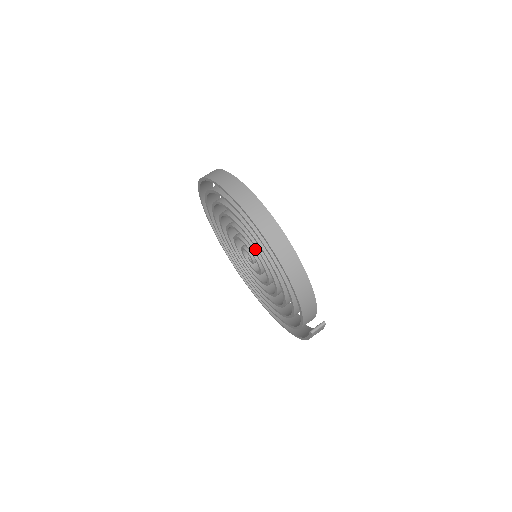
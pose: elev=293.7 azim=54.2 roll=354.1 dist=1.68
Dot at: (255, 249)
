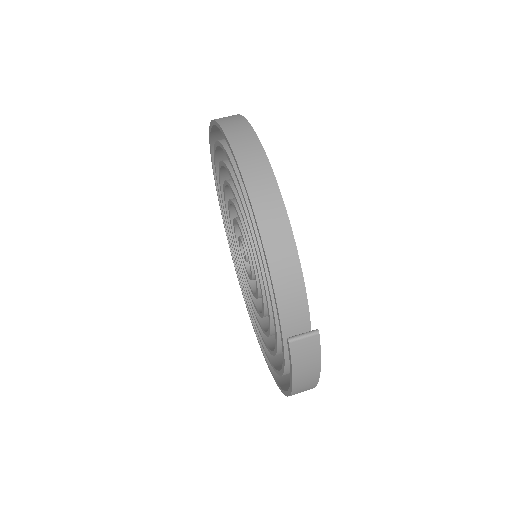
Dot at: (241, 215)
